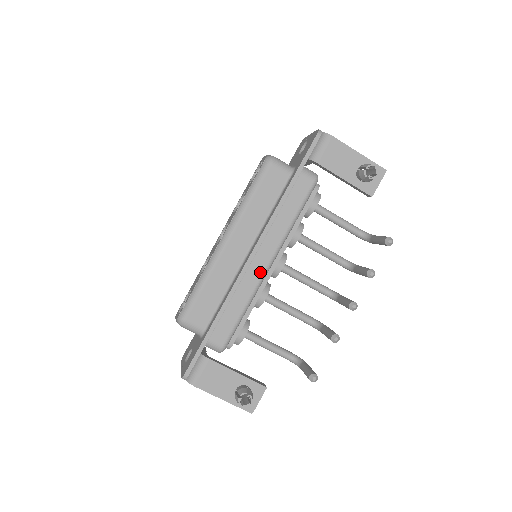
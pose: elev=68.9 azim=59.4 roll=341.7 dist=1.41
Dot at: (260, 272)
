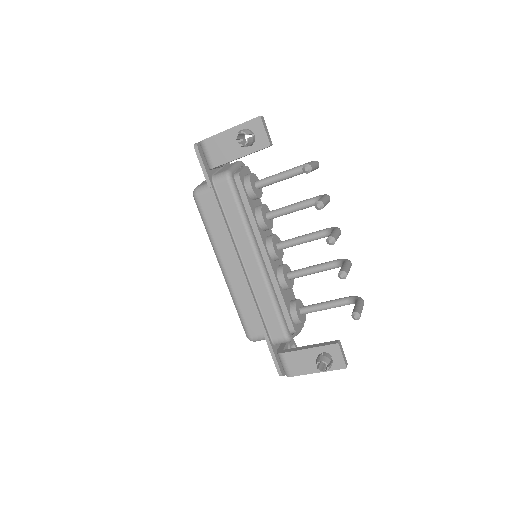
Dot at: (257, 271)
